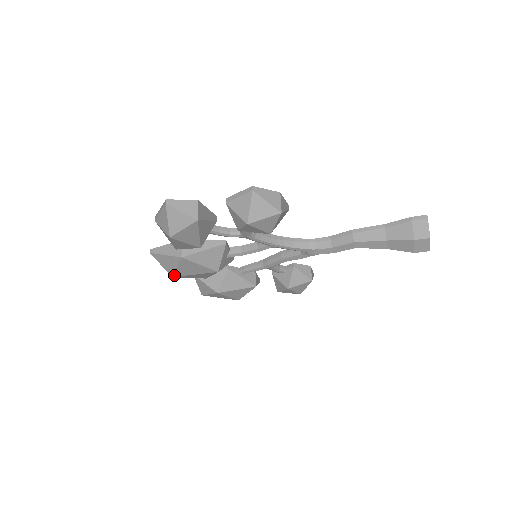
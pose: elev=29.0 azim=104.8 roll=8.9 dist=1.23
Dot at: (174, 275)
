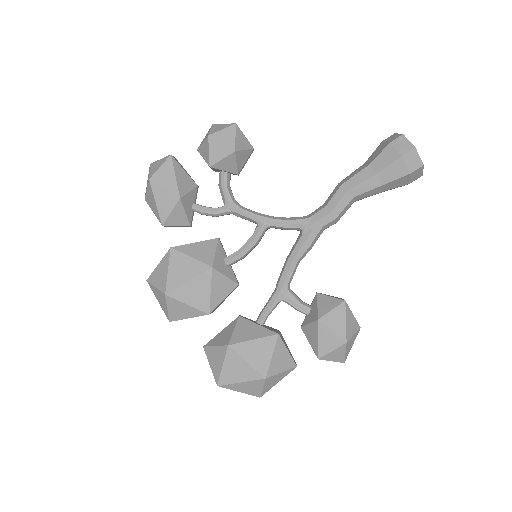
Dot at: (167, 290)
